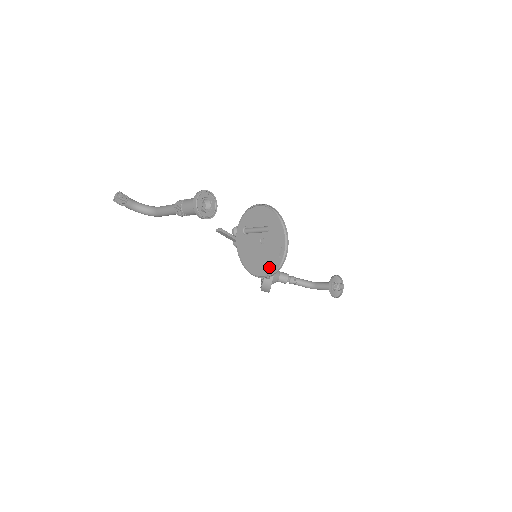
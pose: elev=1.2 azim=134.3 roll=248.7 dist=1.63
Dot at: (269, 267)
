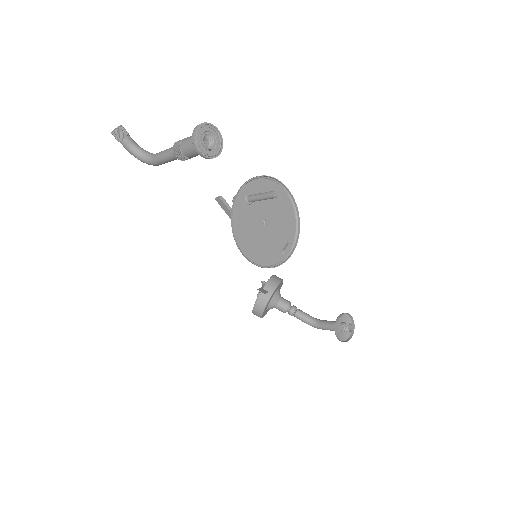
Dot at: (266, 257)
